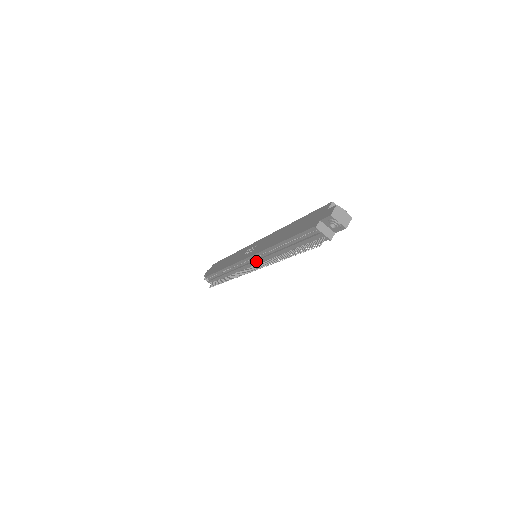
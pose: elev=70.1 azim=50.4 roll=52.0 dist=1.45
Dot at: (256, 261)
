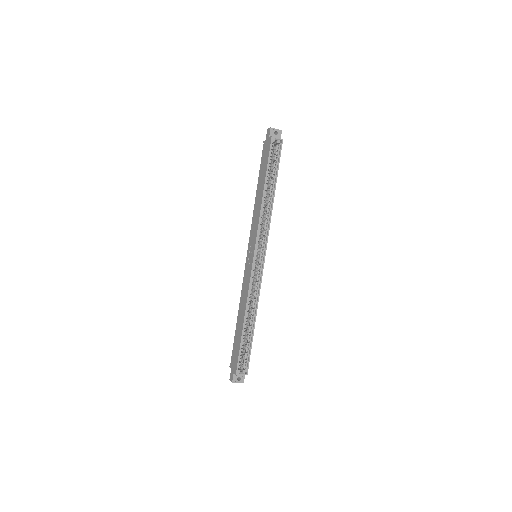
Dot at: occluded
